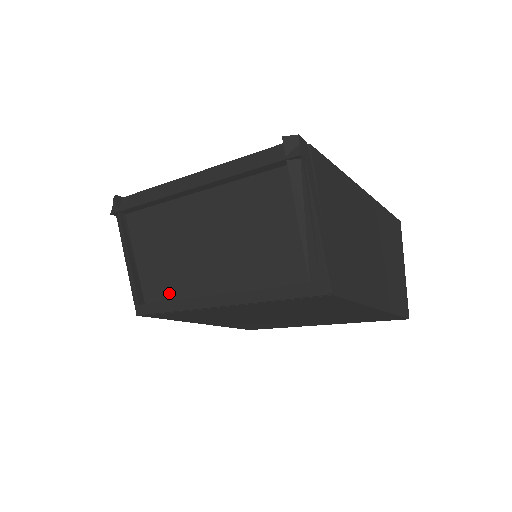
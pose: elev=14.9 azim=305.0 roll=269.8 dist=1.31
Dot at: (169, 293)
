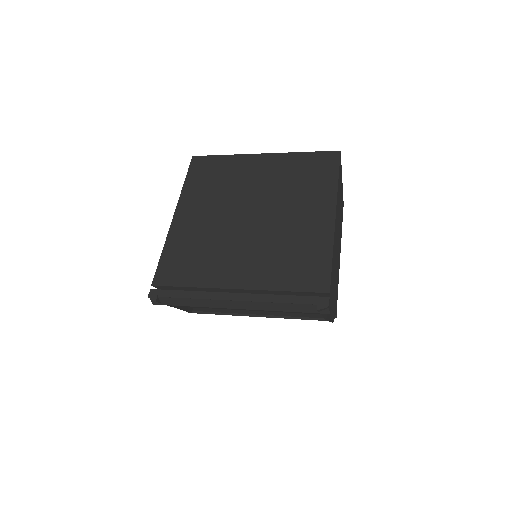
Dot at: occluded
